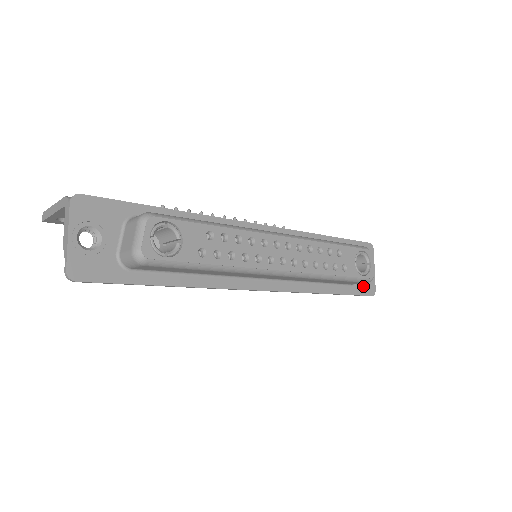
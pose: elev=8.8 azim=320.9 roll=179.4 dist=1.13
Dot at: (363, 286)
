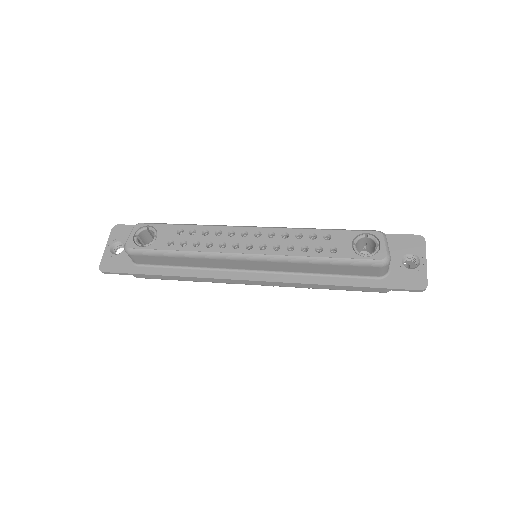
Dot at: (403, 279)
